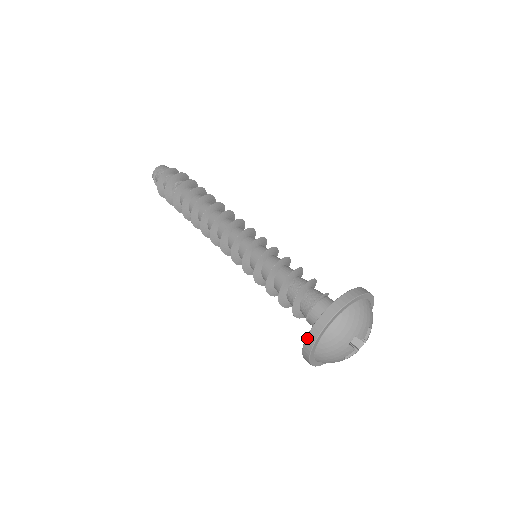
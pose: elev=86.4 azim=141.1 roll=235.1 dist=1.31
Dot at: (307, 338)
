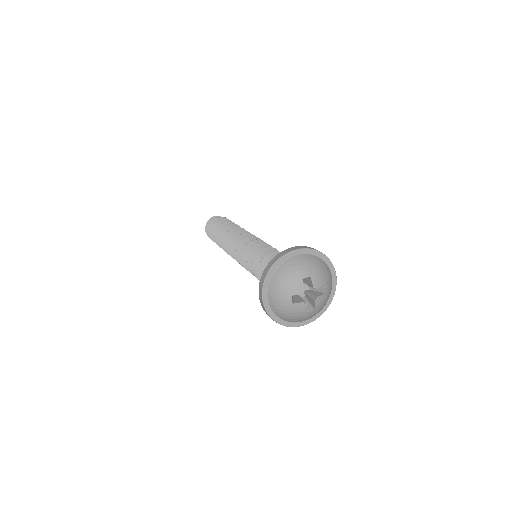
Dot at: (272, 259)
